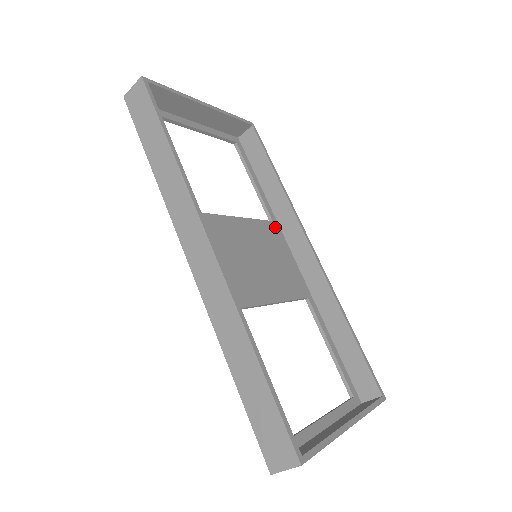
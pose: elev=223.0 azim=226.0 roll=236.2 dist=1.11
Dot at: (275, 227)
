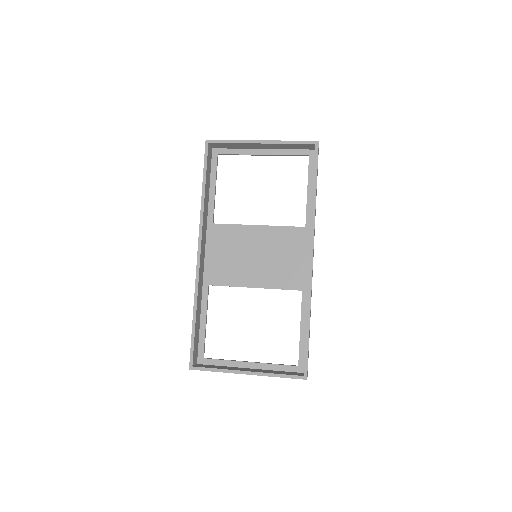
Dot at: (305, 232)
